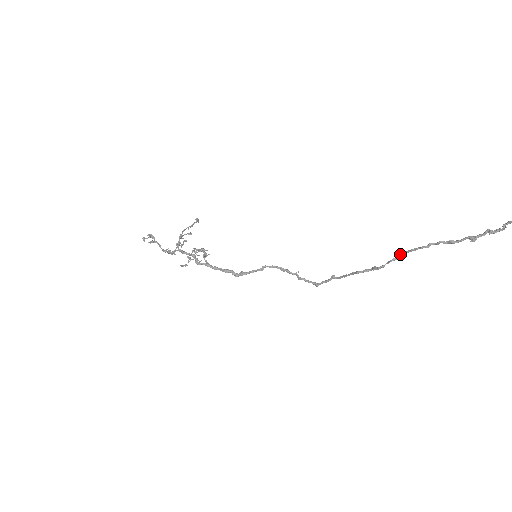
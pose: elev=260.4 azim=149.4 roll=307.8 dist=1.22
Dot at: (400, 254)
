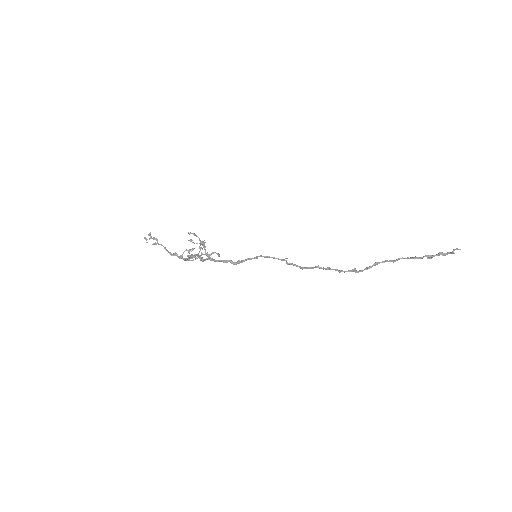
Dot at: (376, 264)
